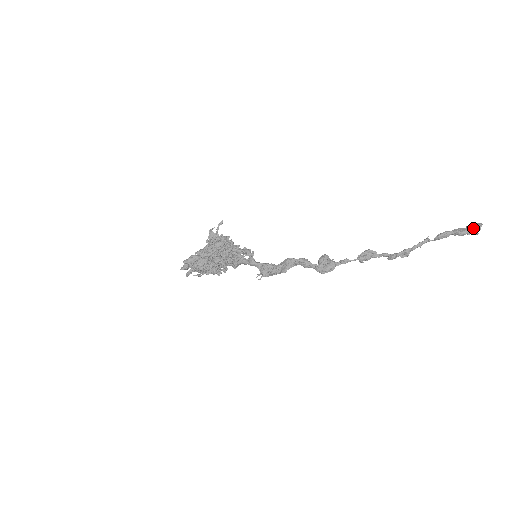
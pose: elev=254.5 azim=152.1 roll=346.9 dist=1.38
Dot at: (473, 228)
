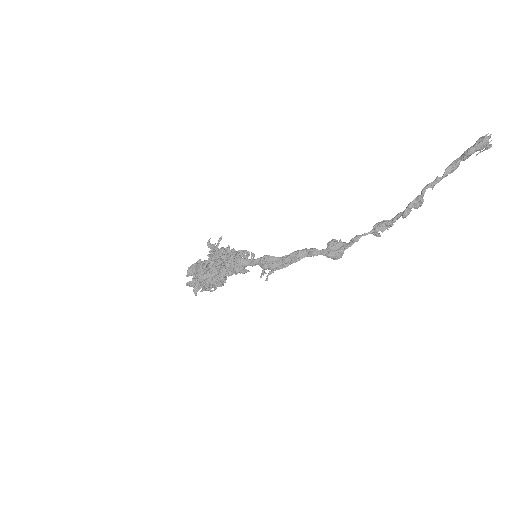
Dot at: (477, 140)
